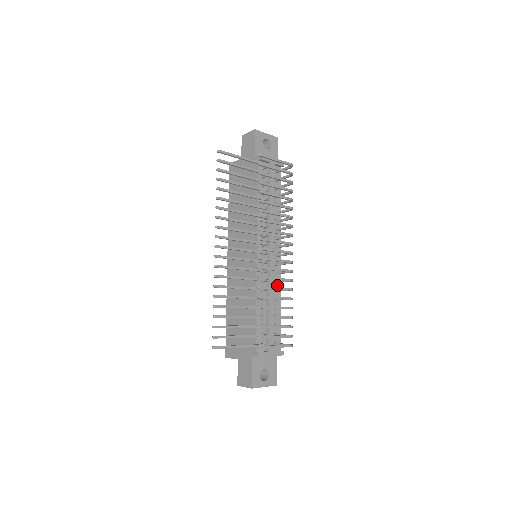
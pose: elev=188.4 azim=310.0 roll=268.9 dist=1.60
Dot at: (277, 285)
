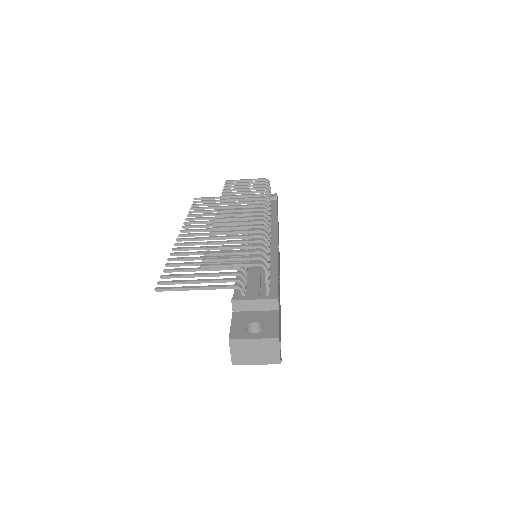
Dot at: (272, 256)
